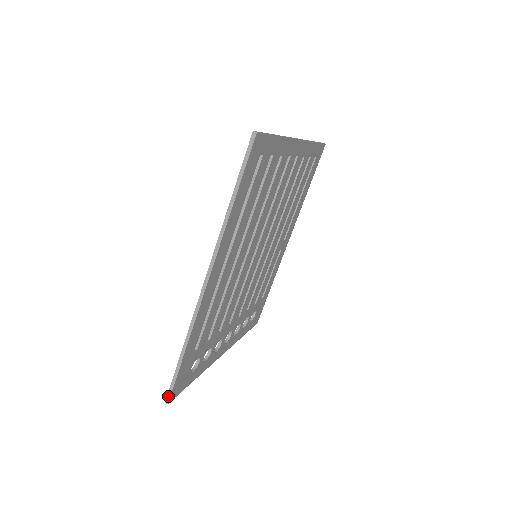
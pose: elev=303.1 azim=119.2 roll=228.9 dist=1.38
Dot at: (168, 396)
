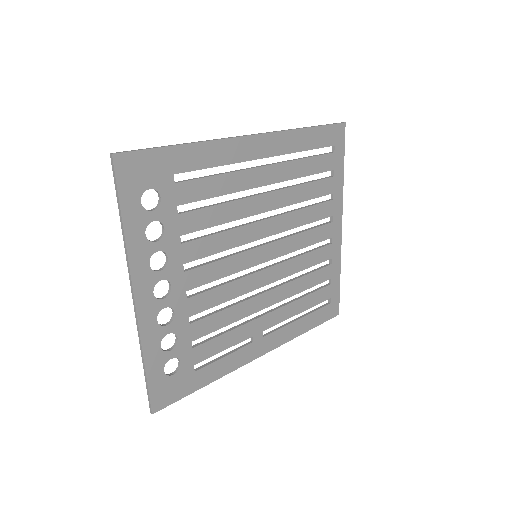
Dot at: (122, 152)
